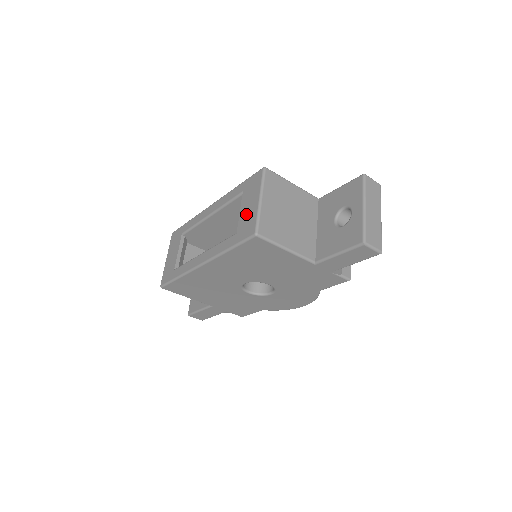
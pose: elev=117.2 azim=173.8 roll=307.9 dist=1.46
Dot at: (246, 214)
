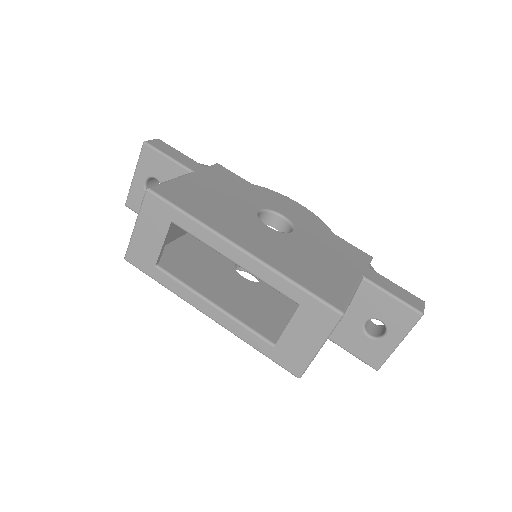
Dot at: (295, 343)
